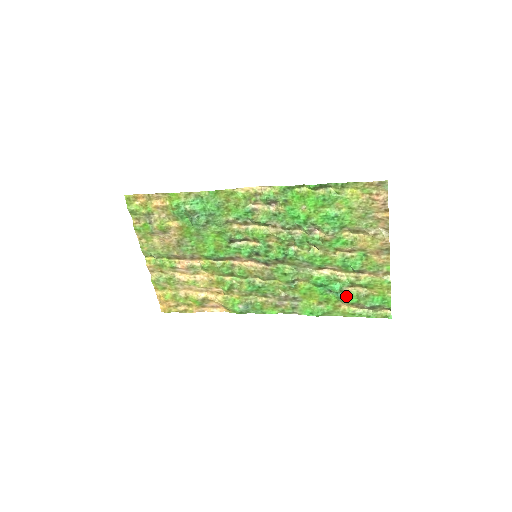
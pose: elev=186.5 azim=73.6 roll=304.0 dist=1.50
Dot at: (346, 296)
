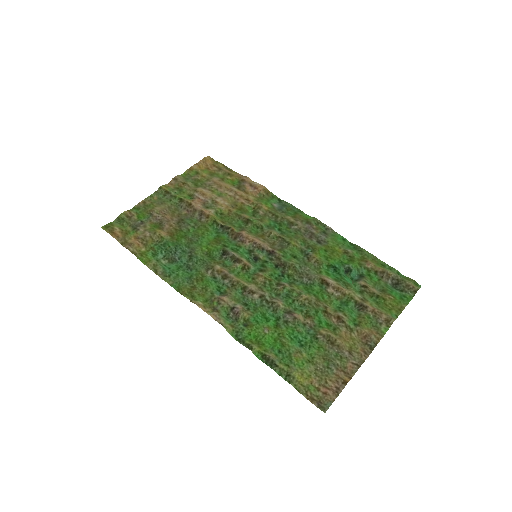
Dot at: (365, 277)
